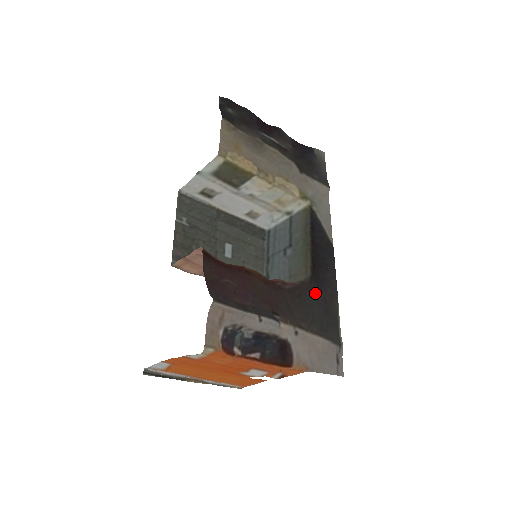
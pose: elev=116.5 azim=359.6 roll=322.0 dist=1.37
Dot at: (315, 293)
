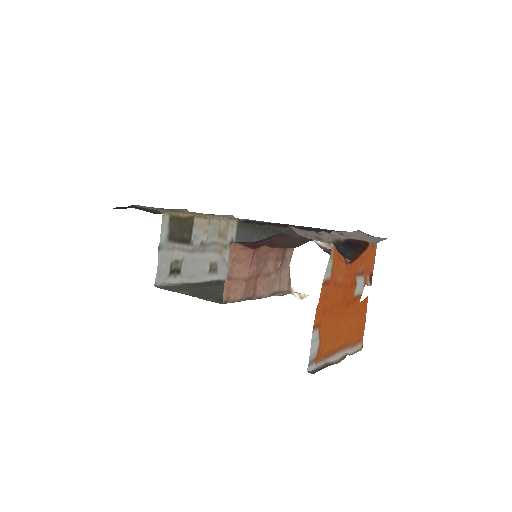
Dot at: (313, 230)
